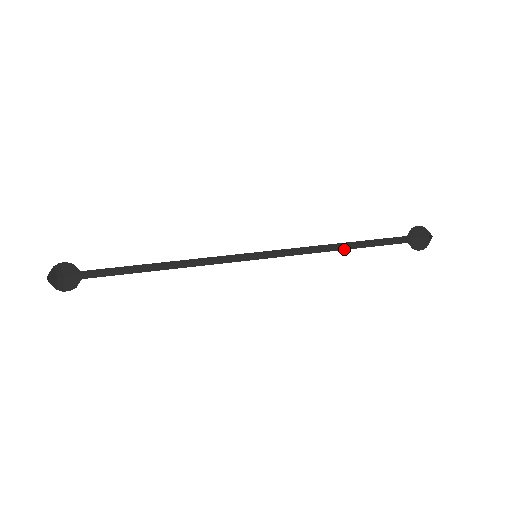
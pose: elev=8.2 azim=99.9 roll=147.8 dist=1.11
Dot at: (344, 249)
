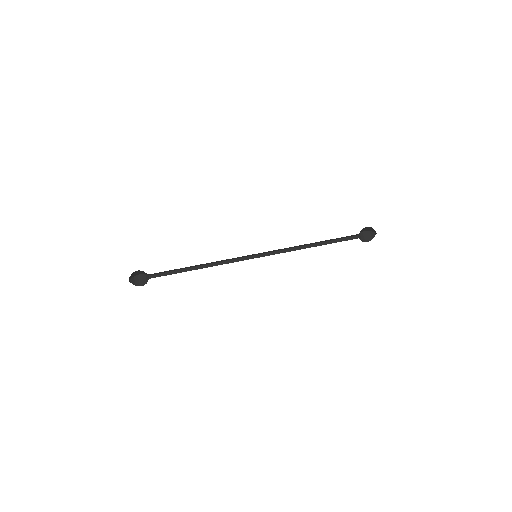
Dot at: (315, 246)
